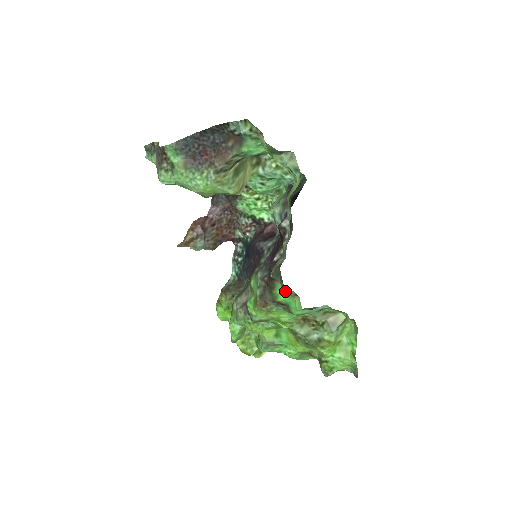
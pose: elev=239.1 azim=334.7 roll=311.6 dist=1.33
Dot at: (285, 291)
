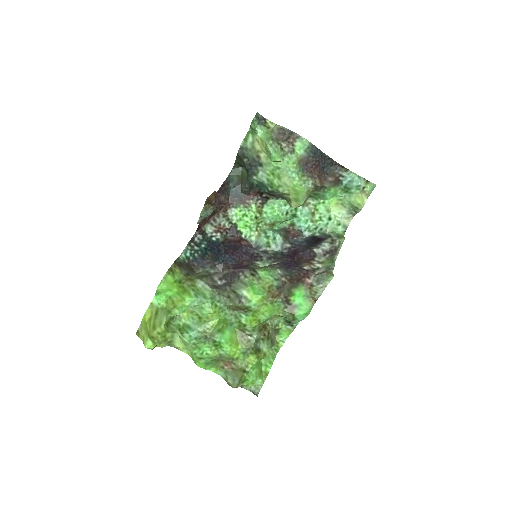
Dot at: (306, 294)
